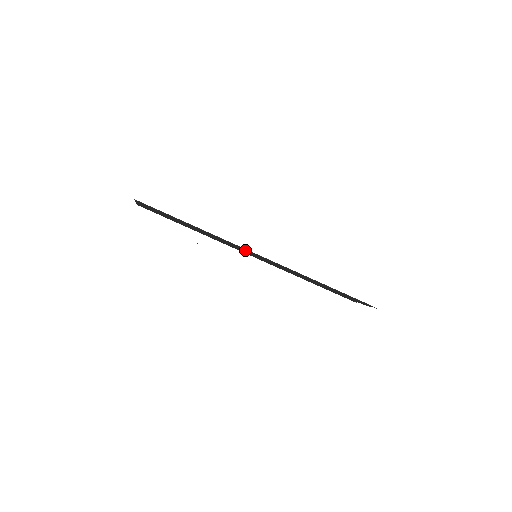
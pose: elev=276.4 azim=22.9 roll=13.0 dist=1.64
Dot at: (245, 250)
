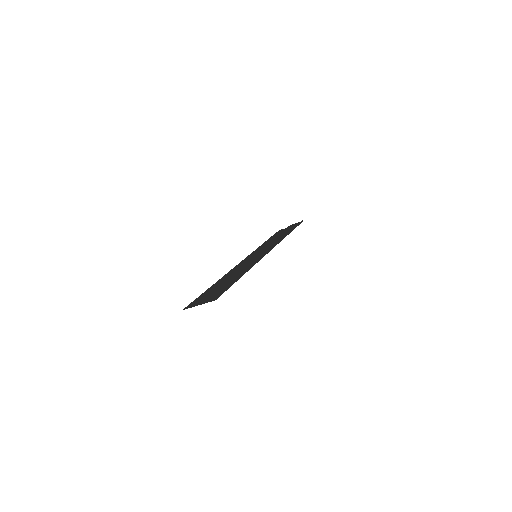
Dot at: occluded
